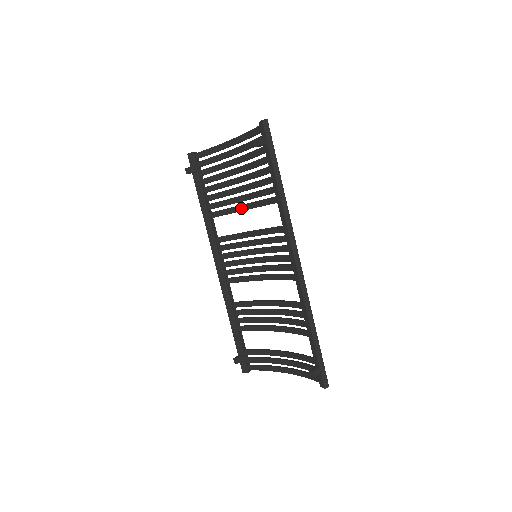
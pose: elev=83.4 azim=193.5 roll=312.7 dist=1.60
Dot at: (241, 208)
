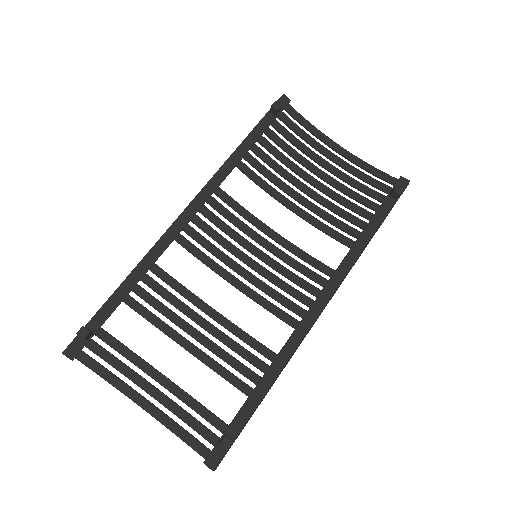
Dot at: (285, 200)
